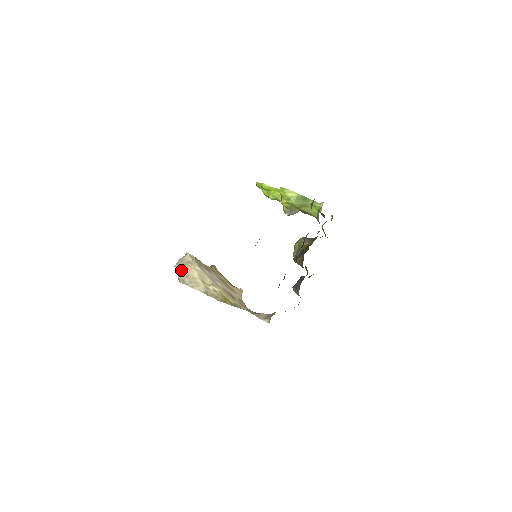
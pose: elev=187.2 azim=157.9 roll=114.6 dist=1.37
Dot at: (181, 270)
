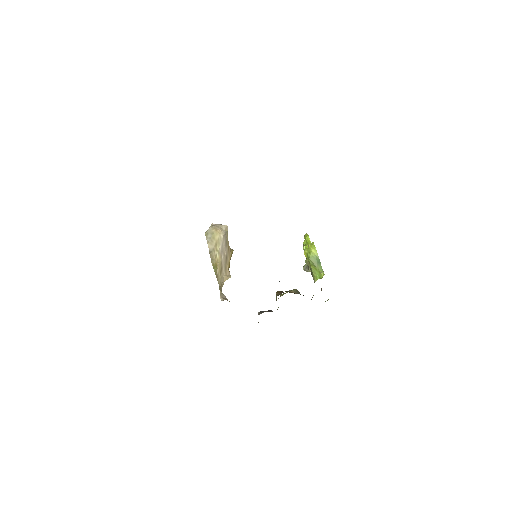
Dot at: (213, 227)
